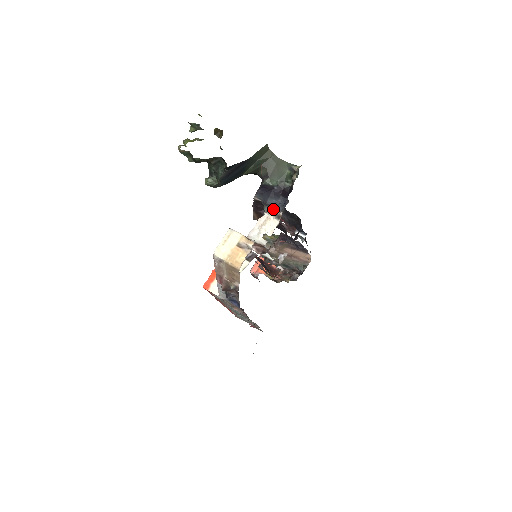
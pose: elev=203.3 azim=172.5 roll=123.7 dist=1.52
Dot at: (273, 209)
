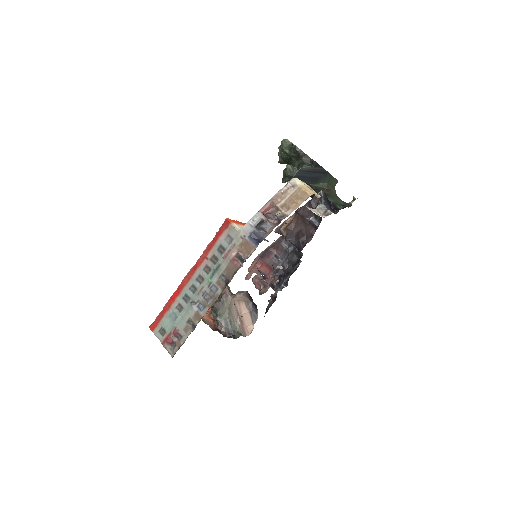
Dot at: (325, 209)
